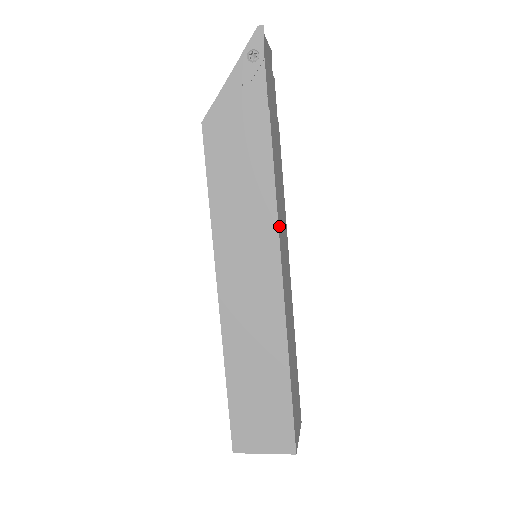
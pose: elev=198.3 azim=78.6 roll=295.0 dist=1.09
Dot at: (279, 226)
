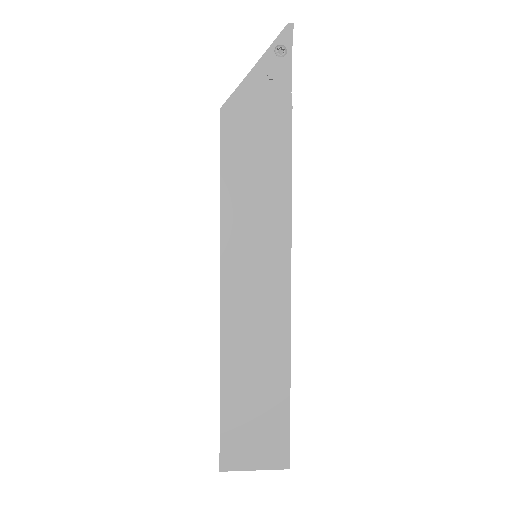
Dot at: (290, 224)
